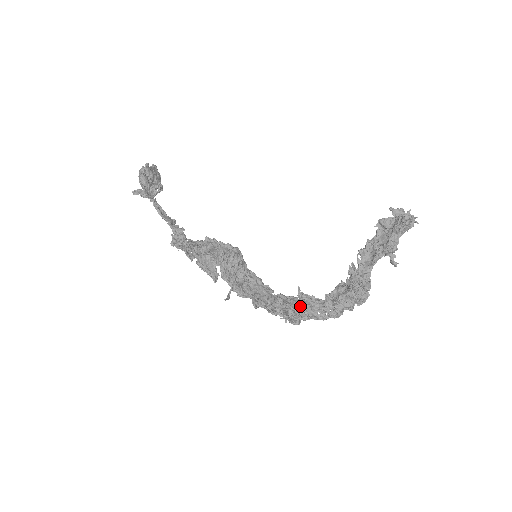
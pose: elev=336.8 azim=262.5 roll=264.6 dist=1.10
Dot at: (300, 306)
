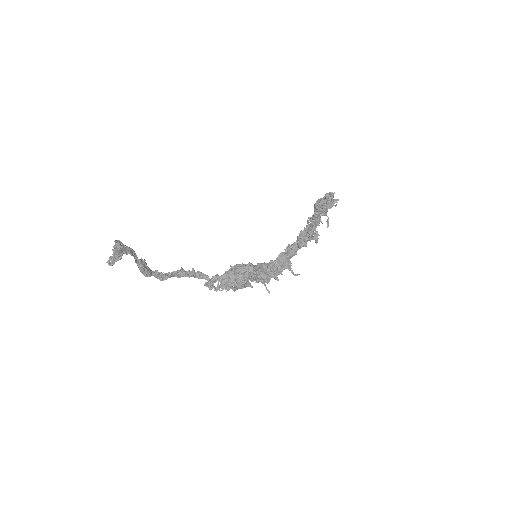
Dot at: (289, 257)
